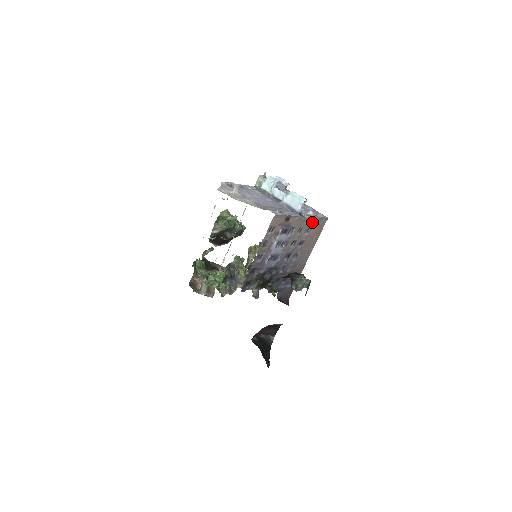
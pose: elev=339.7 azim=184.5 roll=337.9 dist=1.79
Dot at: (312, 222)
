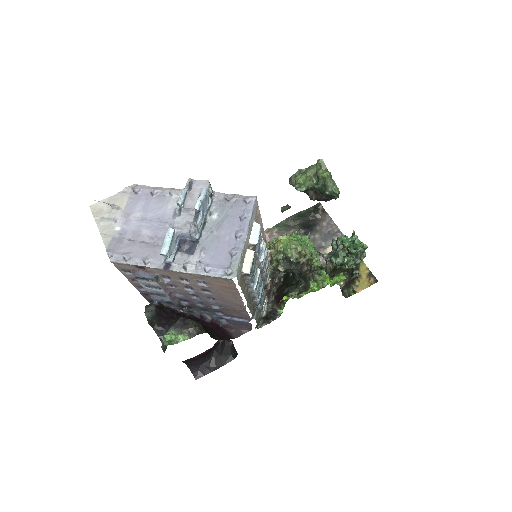
Dot at: (199, 276)
